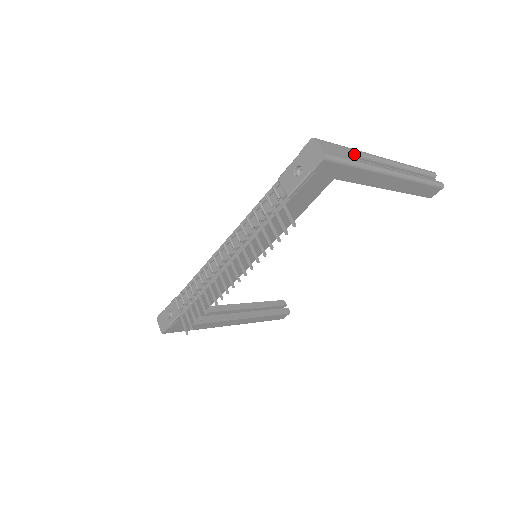
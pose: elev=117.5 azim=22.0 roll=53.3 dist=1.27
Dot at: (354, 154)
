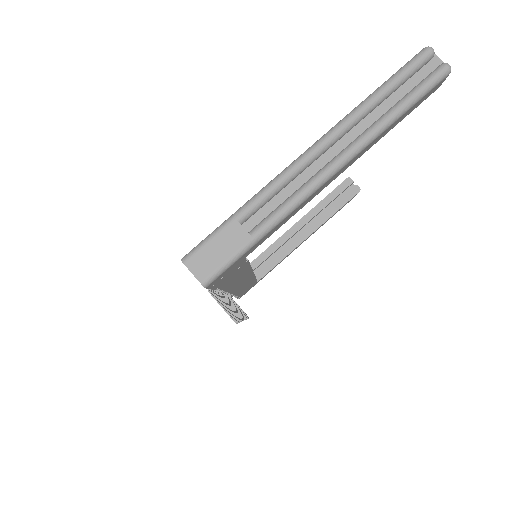
Dot at: (251, 213)
